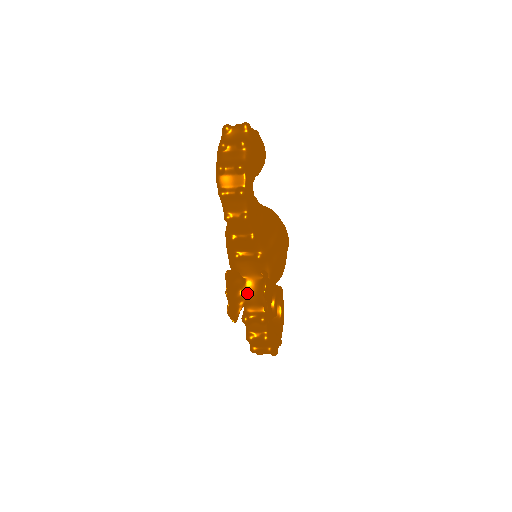
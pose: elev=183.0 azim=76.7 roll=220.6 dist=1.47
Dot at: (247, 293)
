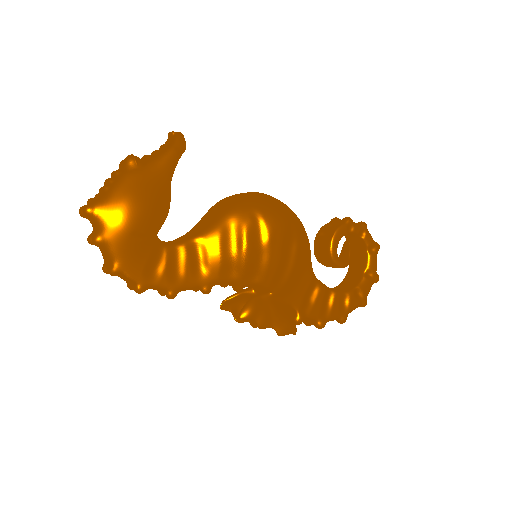
Dot at: occluded
